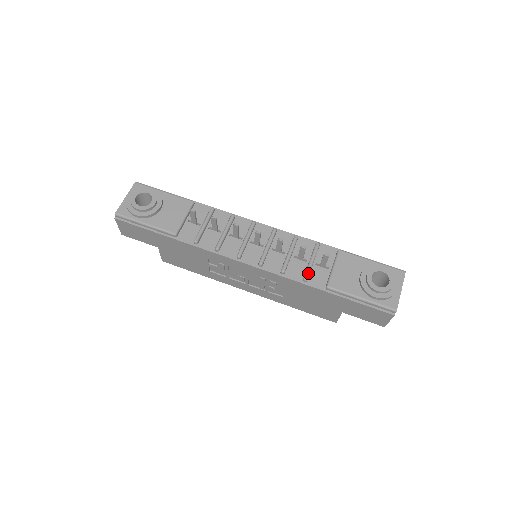
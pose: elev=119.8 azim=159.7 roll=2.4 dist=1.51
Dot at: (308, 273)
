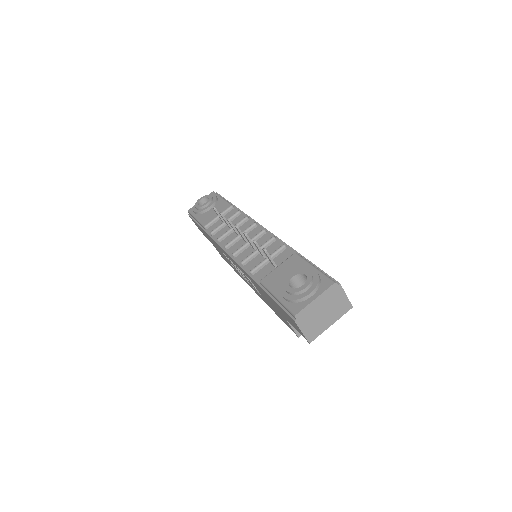
Dot at: (256, 267)
